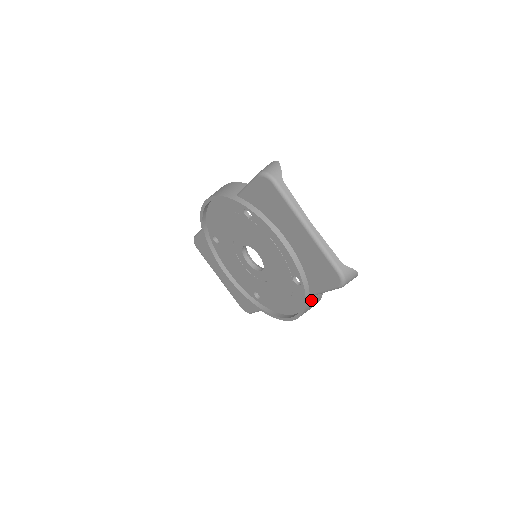
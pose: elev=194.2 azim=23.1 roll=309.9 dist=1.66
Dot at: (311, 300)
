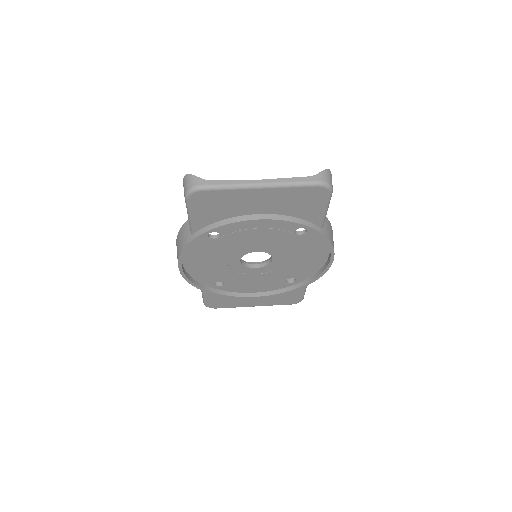
Dot at: (326, 231)
